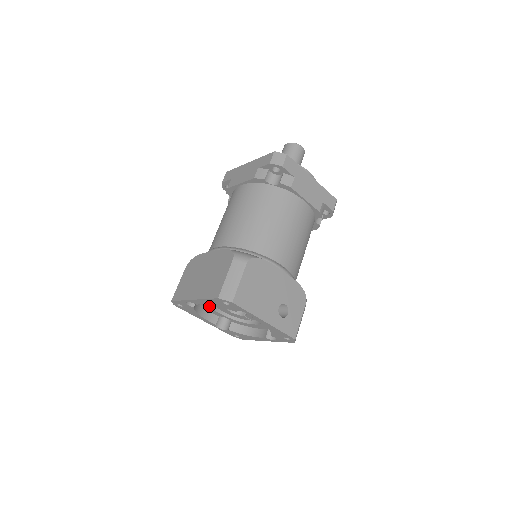
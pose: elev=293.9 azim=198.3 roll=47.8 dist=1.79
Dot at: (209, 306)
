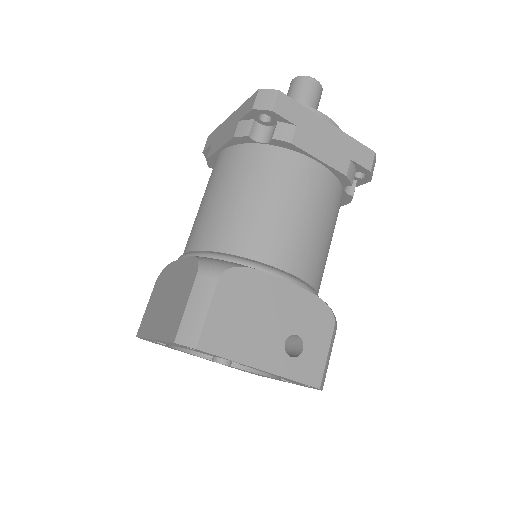
Dot at: occluded
